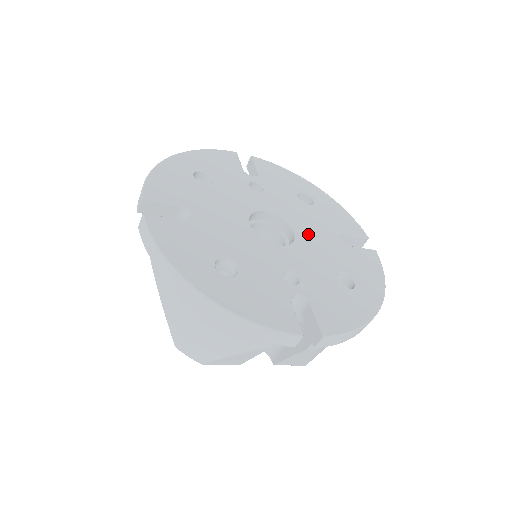
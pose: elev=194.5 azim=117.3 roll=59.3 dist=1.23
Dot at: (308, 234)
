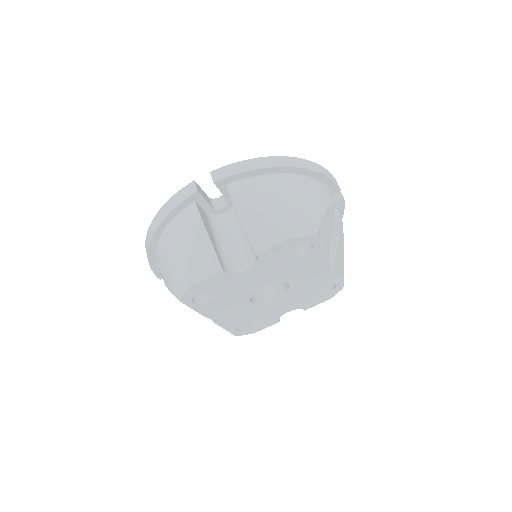
Dot at: occluded
